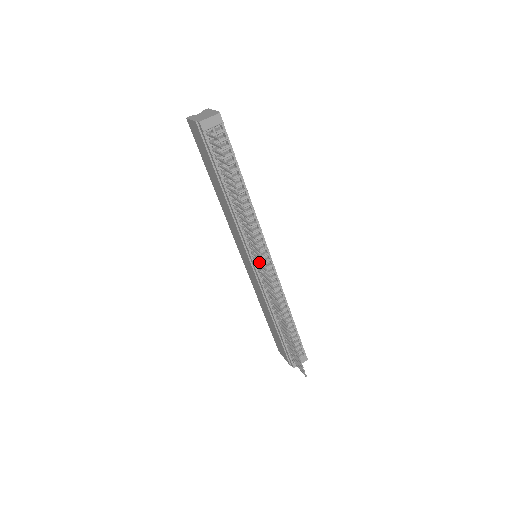
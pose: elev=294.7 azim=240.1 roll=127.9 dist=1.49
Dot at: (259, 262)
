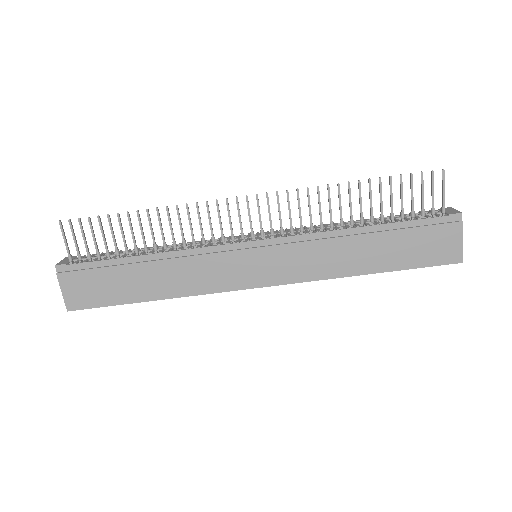
Dot at: occluded
